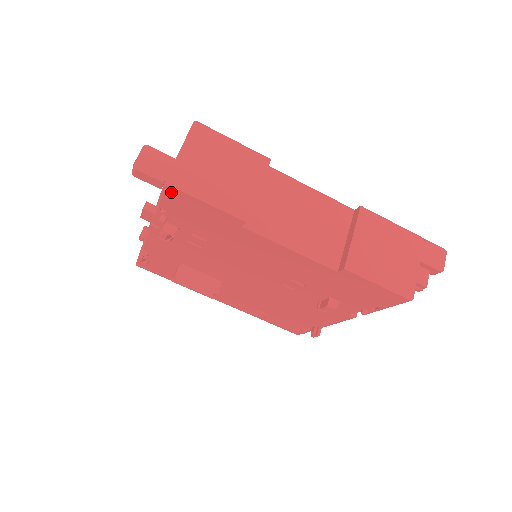
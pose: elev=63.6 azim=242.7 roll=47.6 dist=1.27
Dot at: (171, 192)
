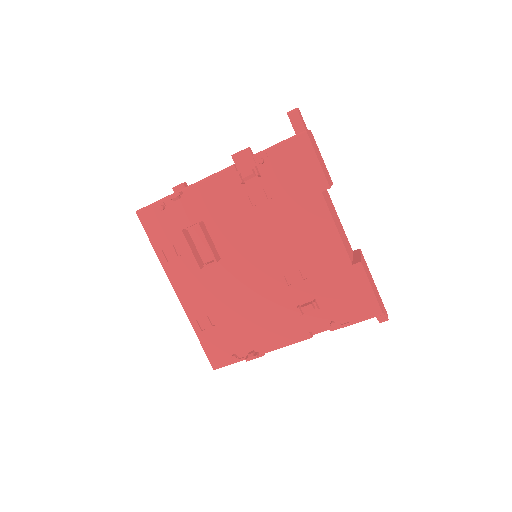
Dot at: (301, 140)
